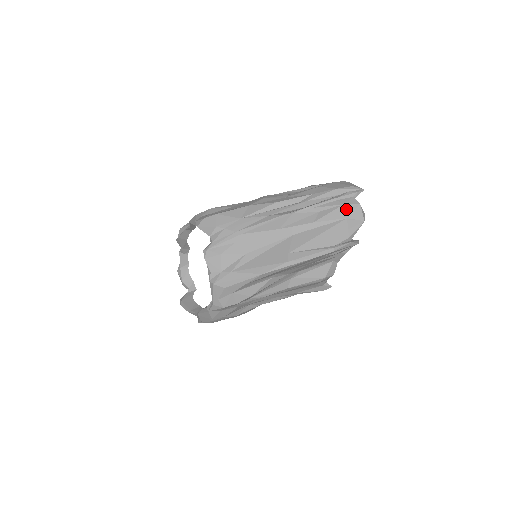
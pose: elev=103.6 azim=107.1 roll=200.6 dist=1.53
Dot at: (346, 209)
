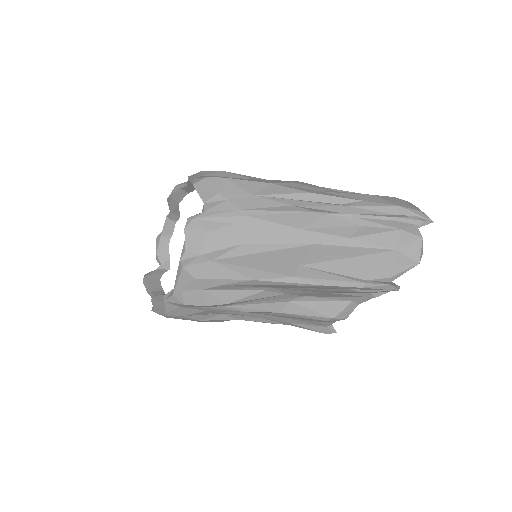
Dot at: (401, 237)
